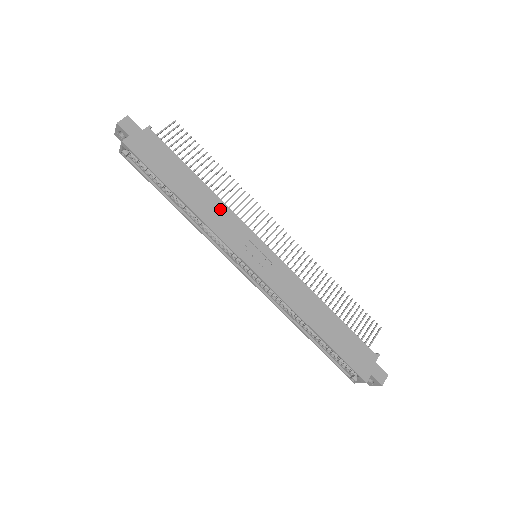
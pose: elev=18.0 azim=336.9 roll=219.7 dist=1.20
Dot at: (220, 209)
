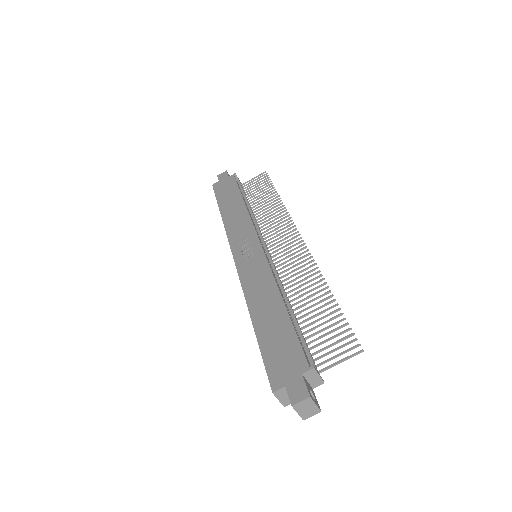
Dot at: (243, 218)
